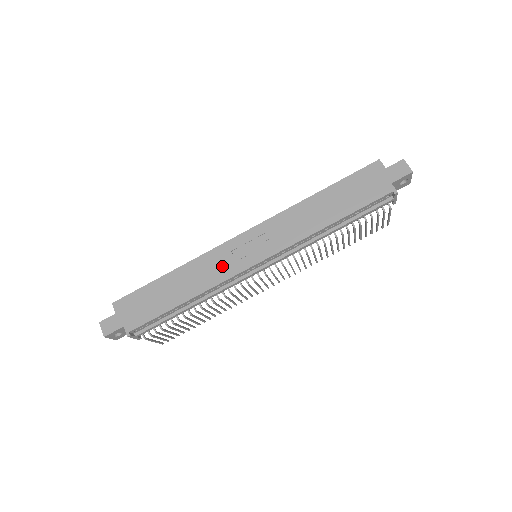
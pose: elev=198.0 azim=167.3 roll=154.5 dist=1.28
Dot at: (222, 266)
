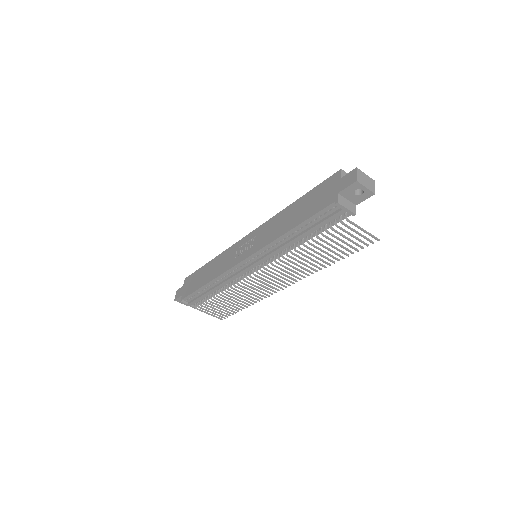
Dot at: (229, 260)
